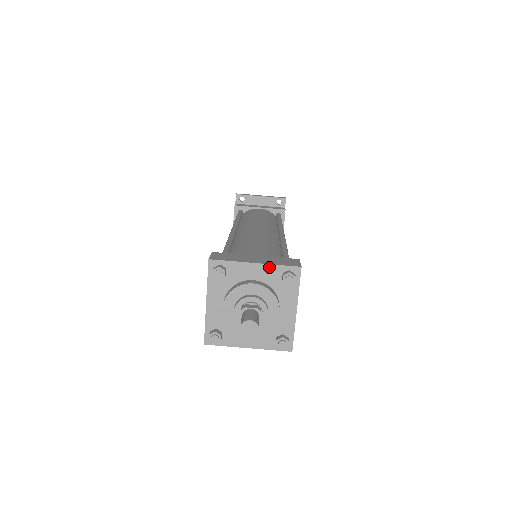
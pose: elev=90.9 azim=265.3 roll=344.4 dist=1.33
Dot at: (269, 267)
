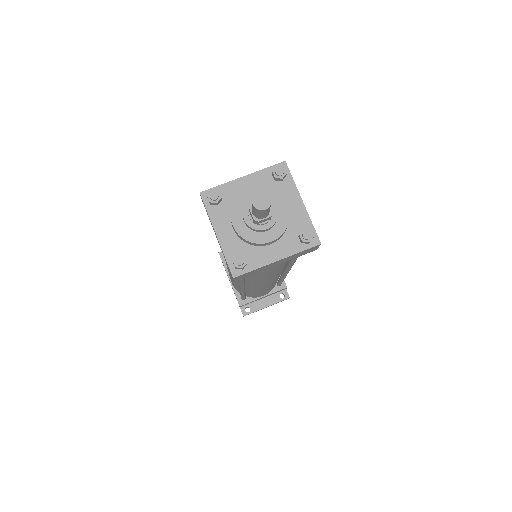
Dot at: (257, 174)
